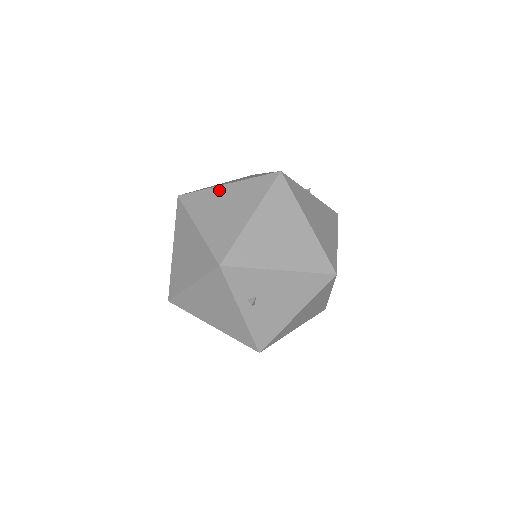
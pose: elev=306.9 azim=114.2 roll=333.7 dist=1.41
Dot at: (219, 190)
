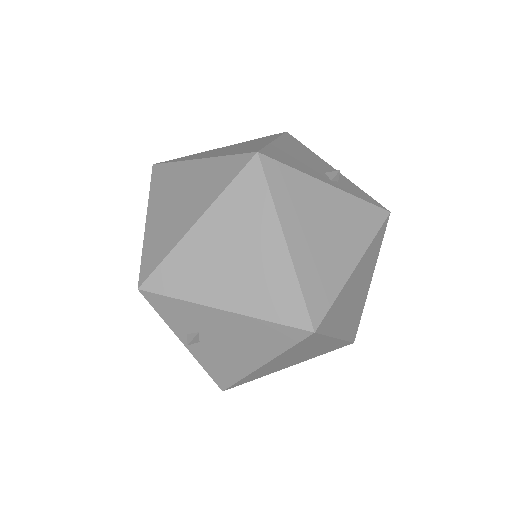
Dot at: (187, 167)
